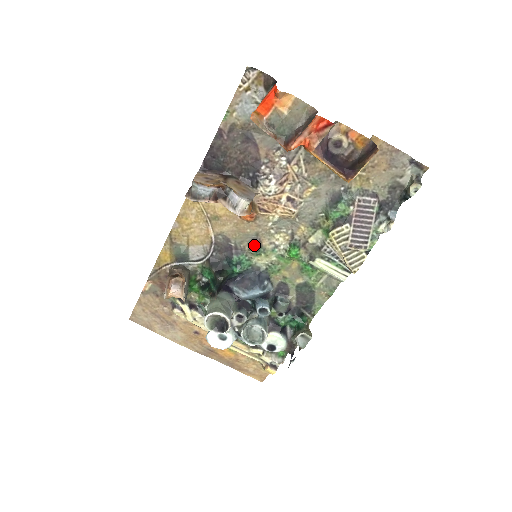
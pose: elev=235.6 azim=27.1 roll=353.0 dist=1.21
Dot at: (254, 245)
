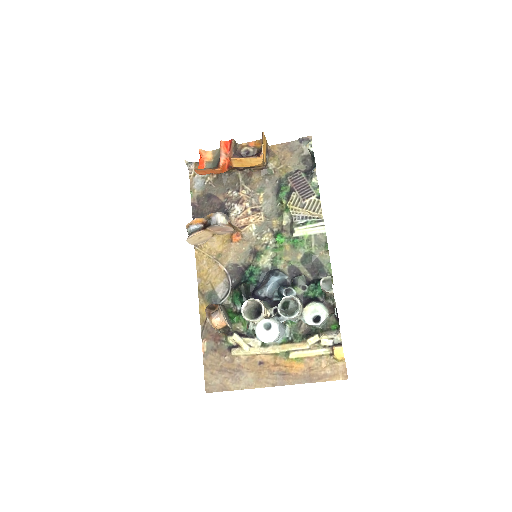
Dot at: (253, 255)
